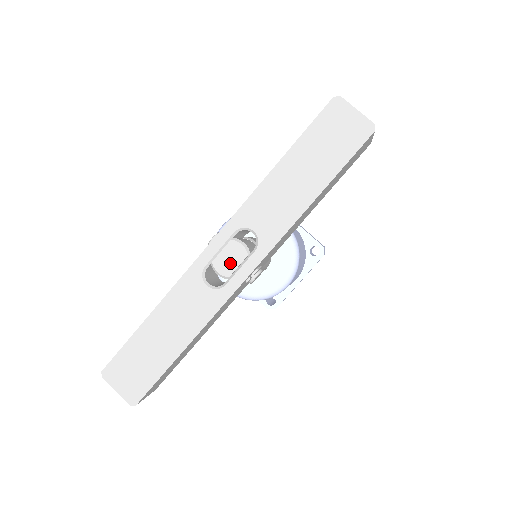
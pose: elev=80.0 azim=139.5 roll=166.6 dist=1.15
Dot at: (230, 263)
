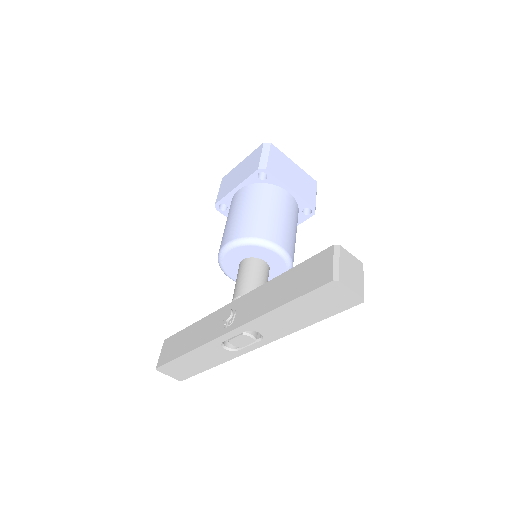
Dot at: (242, 343)
